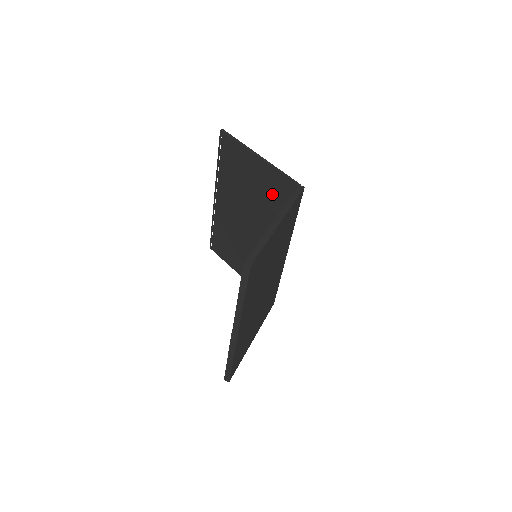
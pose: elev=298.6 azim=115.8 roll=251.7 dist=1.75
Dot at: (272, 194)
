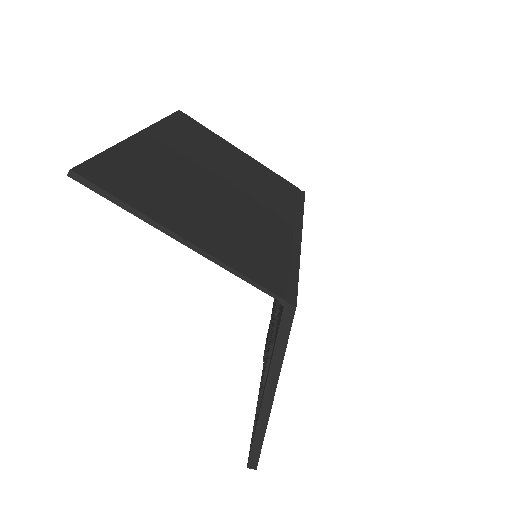
Dot at: occluded
